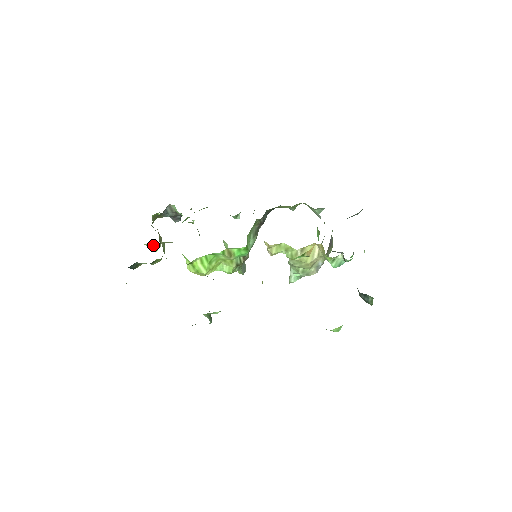
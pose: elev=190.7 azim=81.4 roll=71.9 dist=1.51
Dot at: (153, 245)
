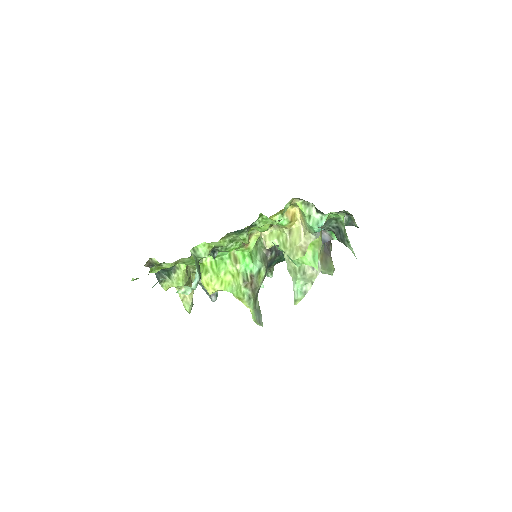
Dot at: (185, 299)
